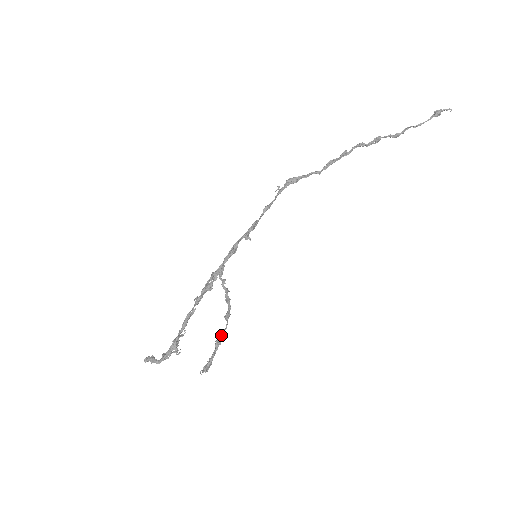
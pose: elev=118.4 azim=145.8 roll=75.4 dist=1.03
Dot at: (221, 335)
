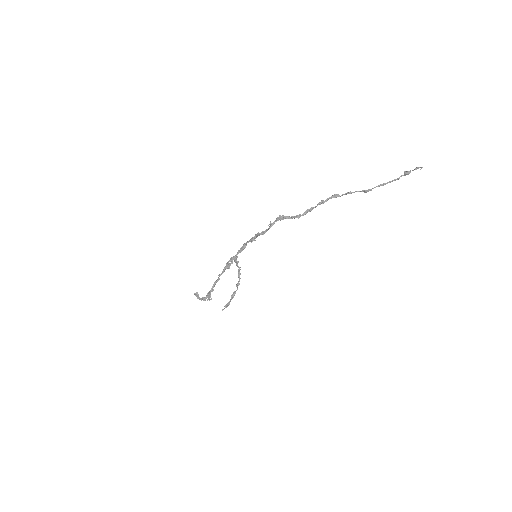
Dot at: (235, 292)
